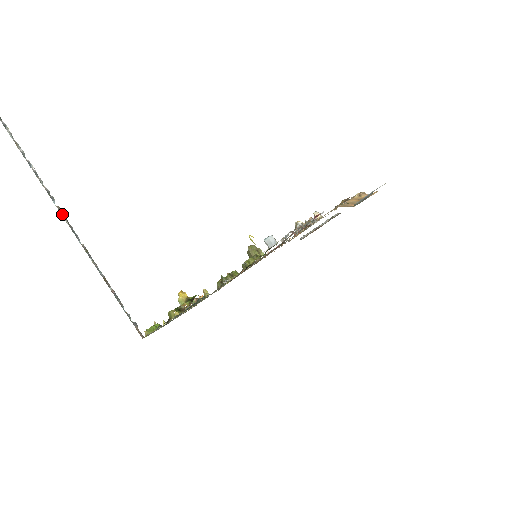
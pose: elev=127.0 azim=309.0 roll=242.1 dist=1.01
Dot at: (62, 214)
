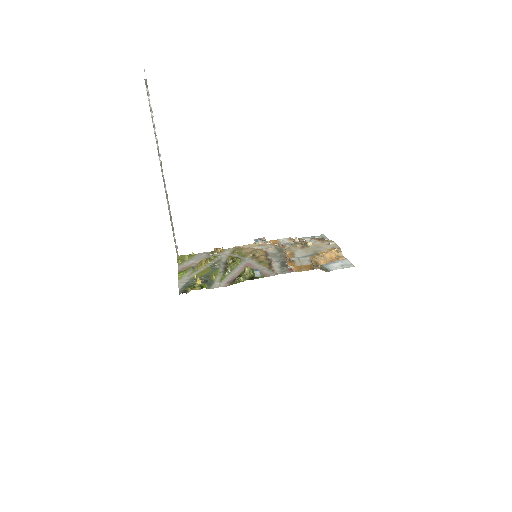
Dot at: (161, 167)
